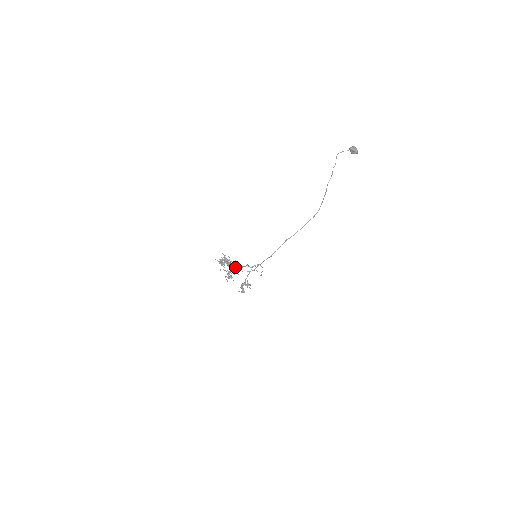
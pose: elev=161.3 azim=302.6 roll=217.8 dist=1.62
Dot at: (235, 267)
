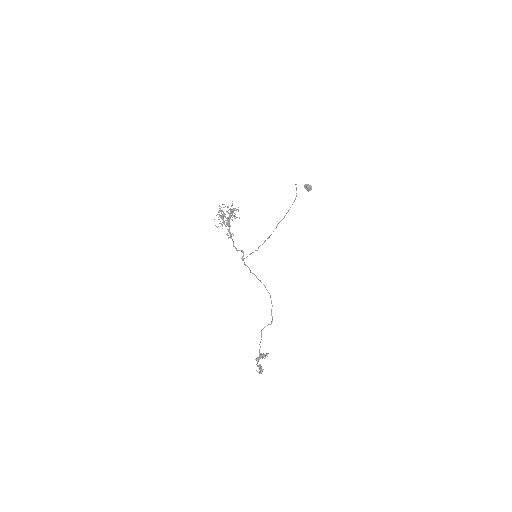
Dot at: (233, 209)
